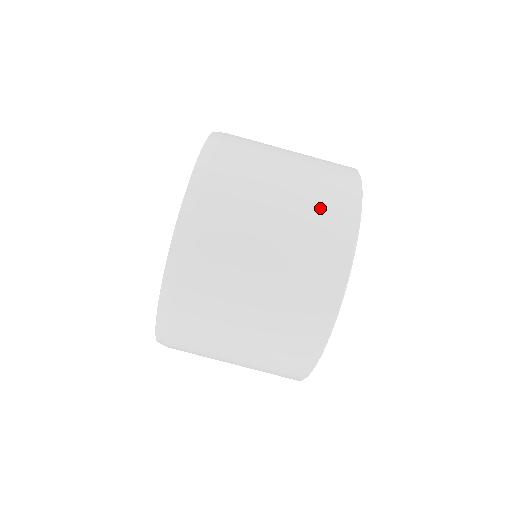
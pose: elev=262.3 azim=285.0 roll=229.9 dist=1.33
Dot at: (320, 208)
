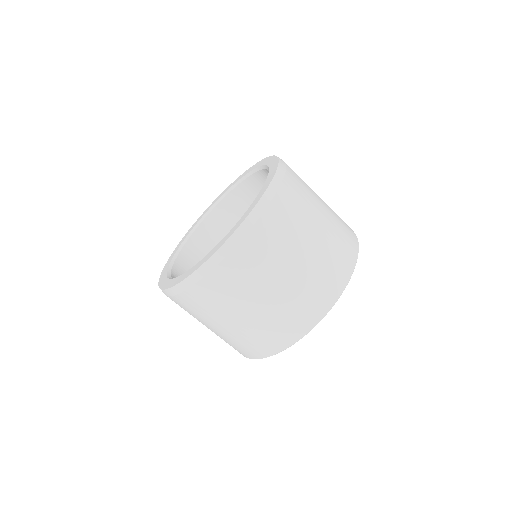
Dot at: (322, 275)
